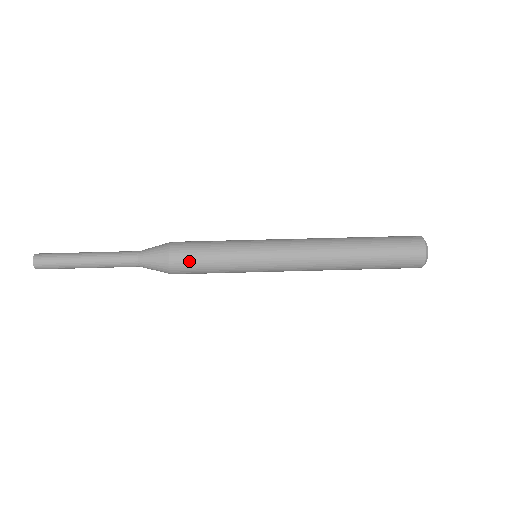
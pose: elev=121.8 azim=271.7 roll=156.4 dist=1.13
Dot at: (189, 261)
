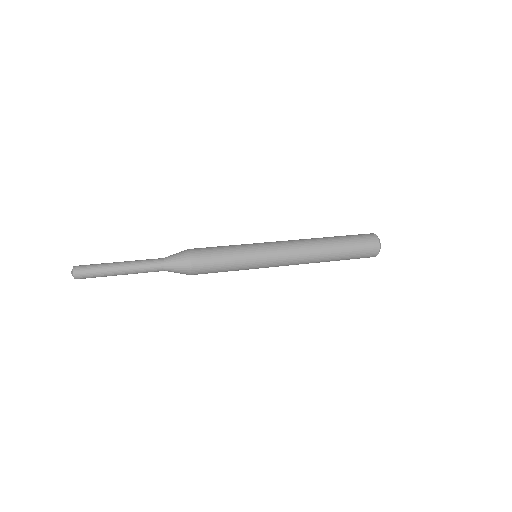
Dot at: (207, 265)
